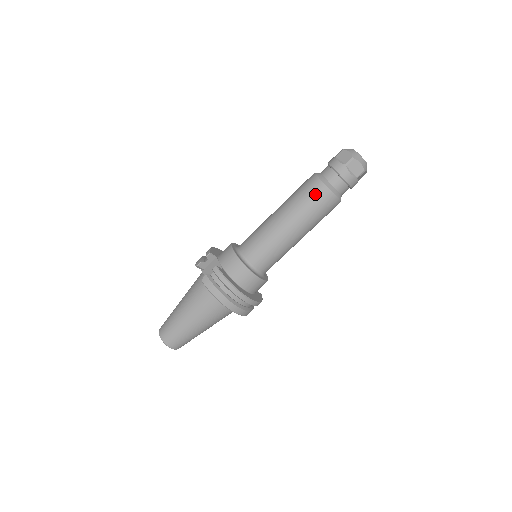
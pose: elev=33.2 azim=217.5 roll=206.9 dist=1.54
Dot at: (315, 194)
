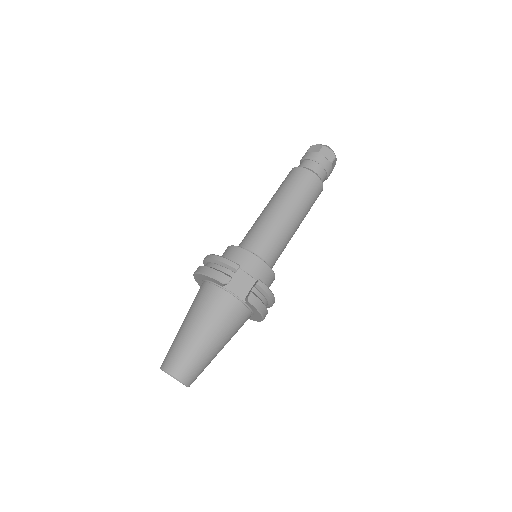
Dot at: (315, 191)
